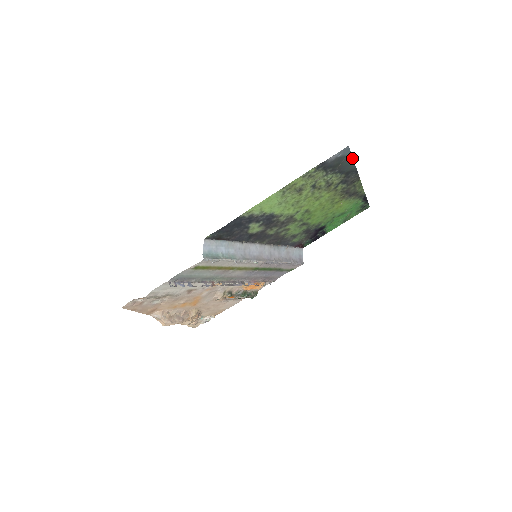
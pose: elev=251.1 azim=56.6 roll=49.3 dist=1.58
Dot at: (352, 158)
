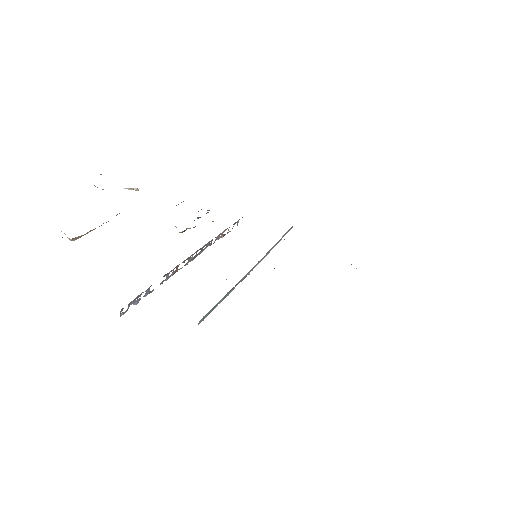
Dot at: occluded
